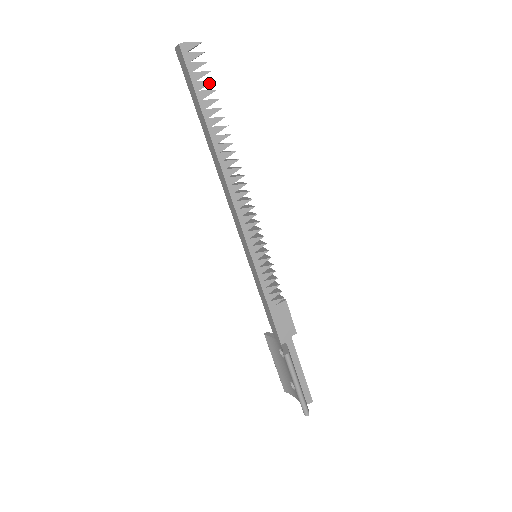
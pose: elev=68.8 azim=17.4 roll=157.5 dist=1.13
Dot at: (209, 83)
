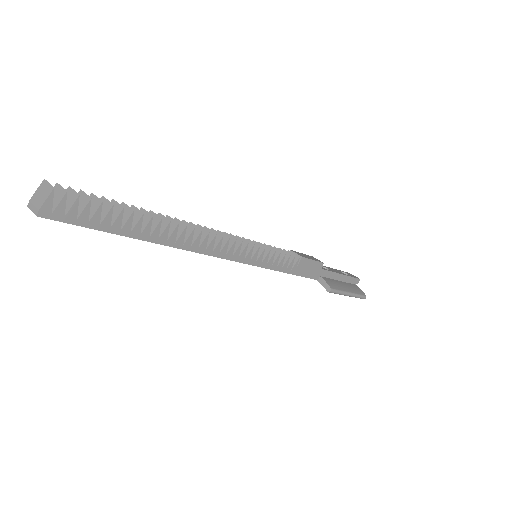
Dot at: (101, 209)
